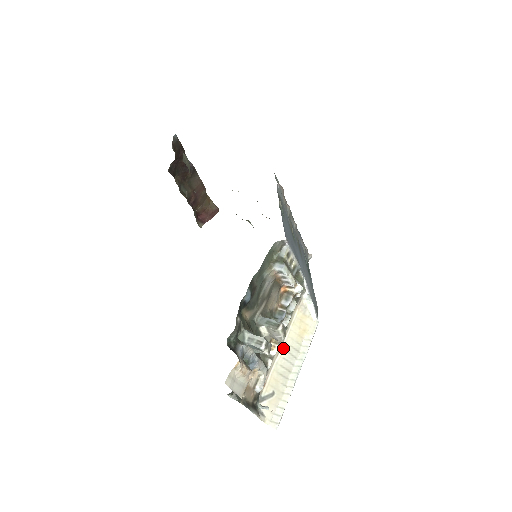
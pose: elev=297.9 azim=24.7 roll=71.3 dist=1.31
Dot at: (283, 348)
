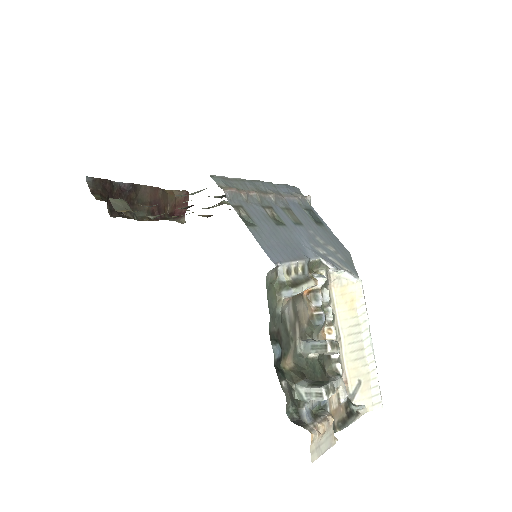
Dot at: (342, 336)
